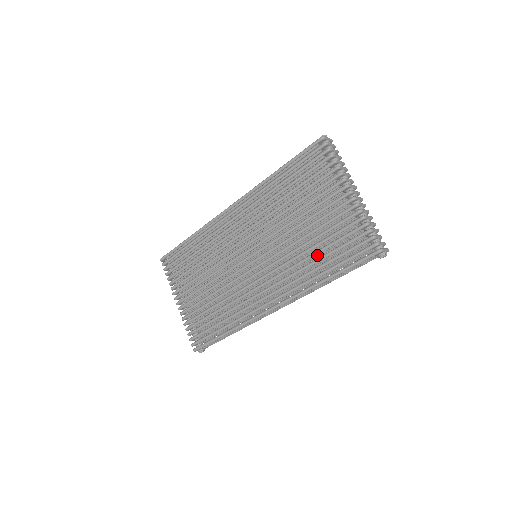
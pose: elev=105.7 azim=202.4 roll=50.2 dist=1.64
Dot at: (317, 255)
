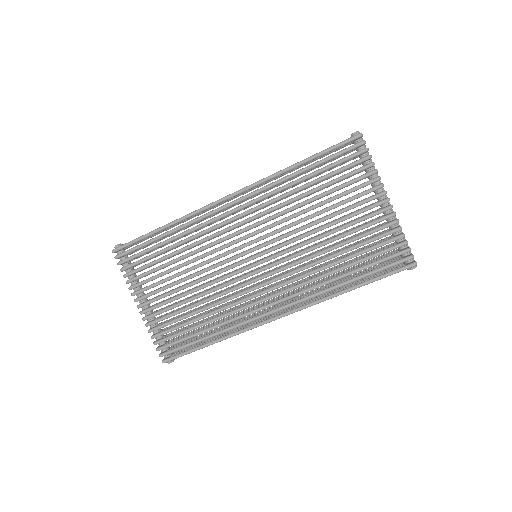
Dot at: occluded
